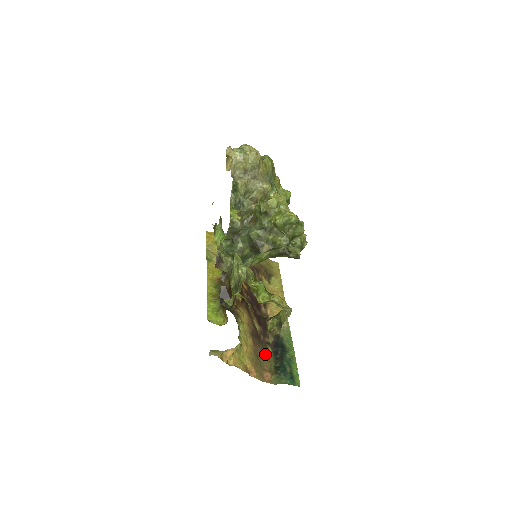
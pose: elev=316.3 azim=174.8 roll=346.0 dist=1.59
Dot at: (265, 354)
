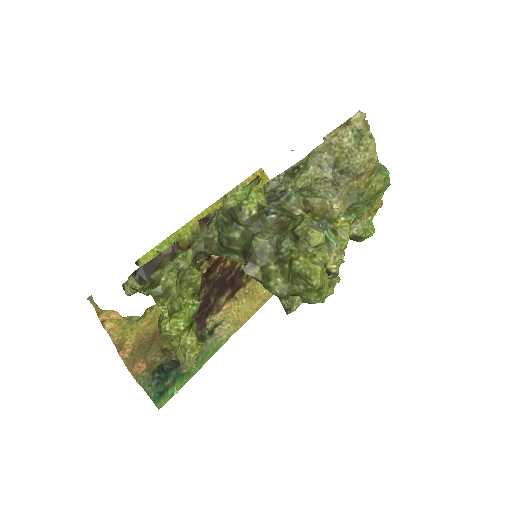
Dot at: (167, 344)
